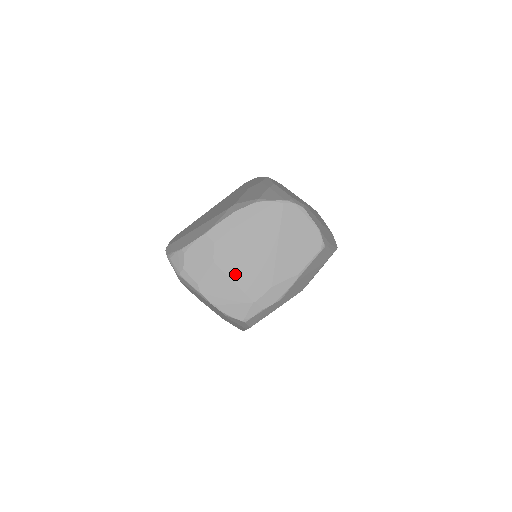
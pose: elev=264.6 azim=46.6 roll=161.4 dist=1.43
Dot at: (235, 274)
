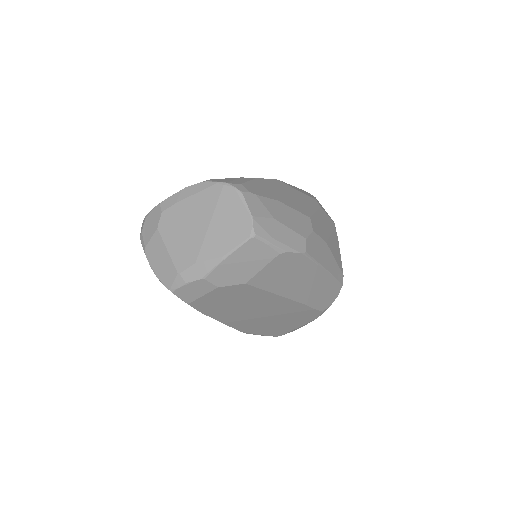
Dot at: (170, 243)
